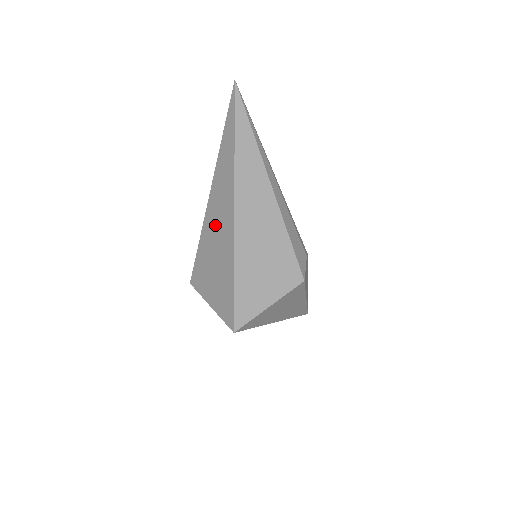
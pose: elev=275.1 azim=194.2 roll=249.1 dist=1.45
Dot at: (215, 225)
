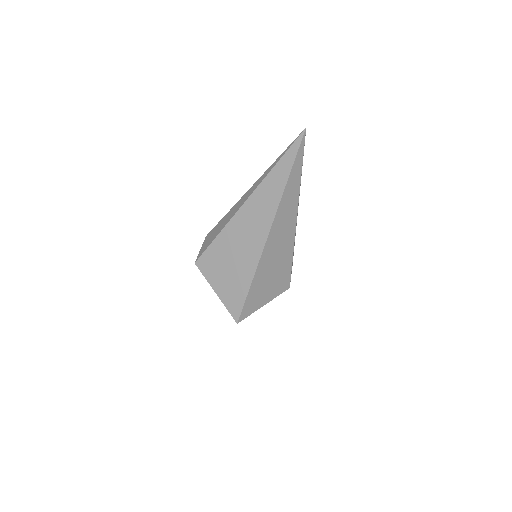
Dot at: (241, 235)
